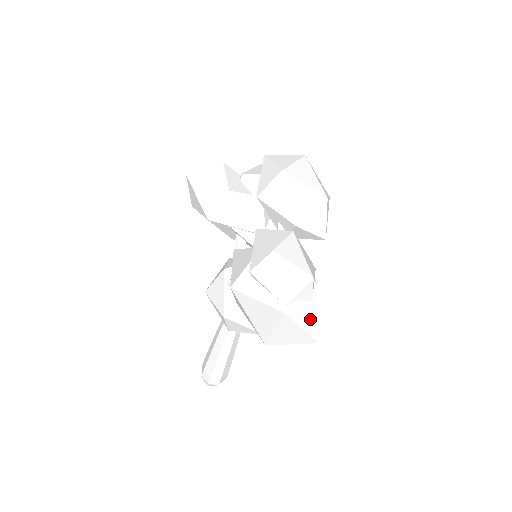
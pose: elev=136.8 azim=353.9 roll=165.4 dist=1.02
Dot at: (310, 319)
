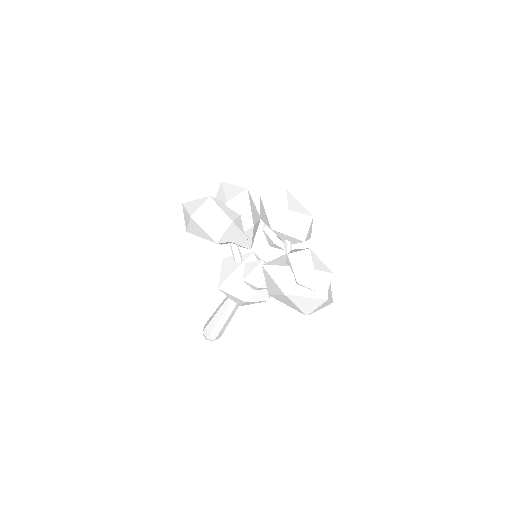
Dot at: (331, 293)
